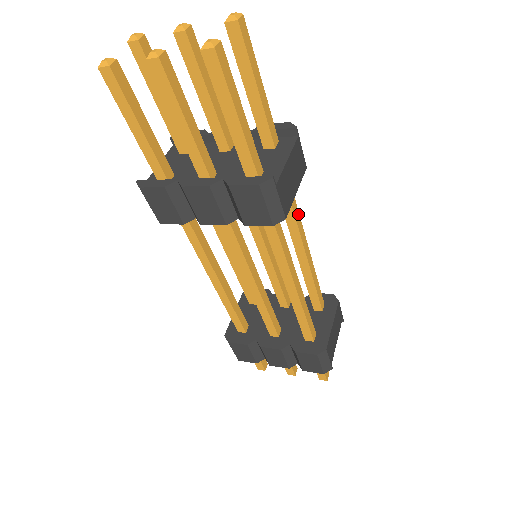
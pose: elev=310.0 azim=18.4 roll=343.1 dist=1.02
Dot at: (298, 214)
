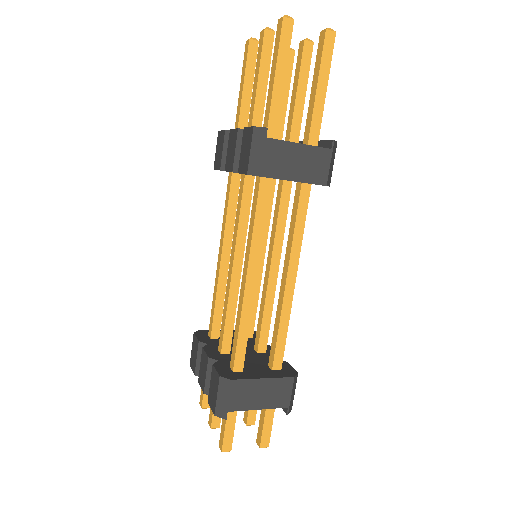
Dot at: (302, 232)
